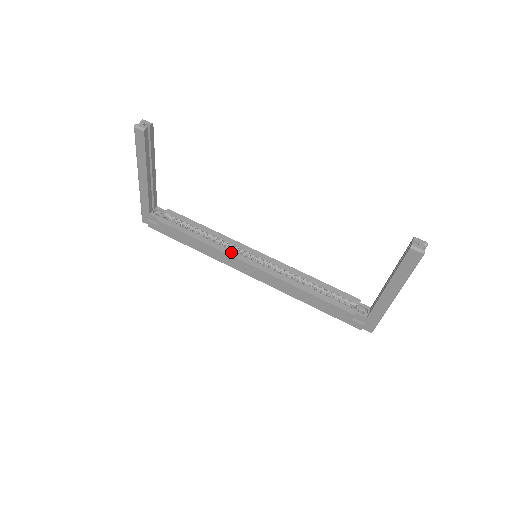
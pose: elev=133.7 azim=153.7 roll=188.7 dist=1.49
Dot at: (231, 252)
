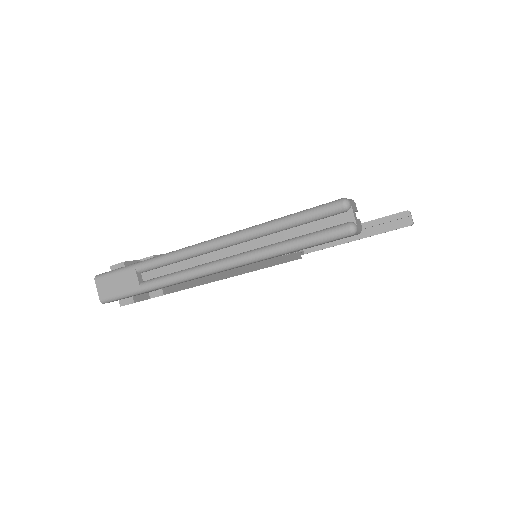
Dot at: (239, 269)
